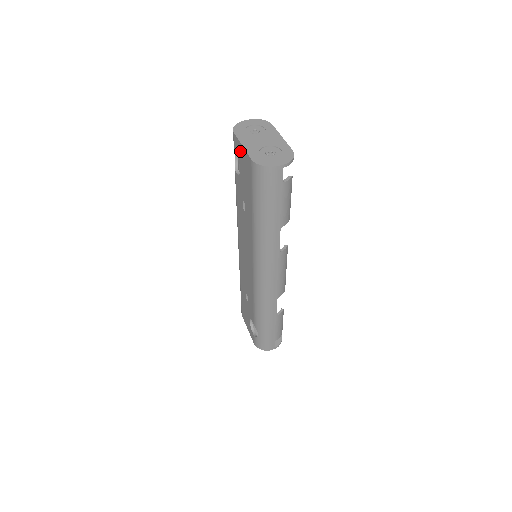
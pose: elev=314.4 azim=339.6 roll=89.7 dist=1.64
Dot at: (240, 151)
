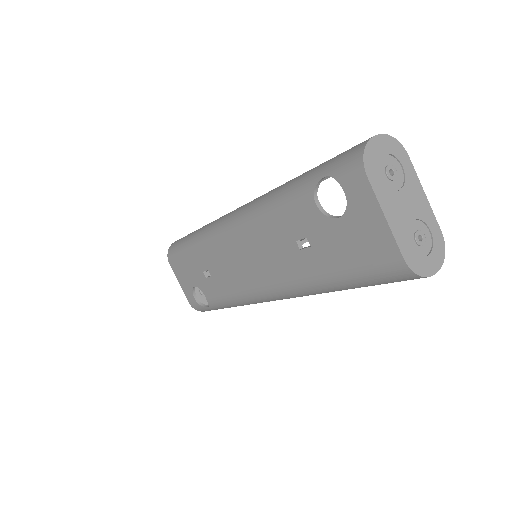
Dot at: (368, 213)
